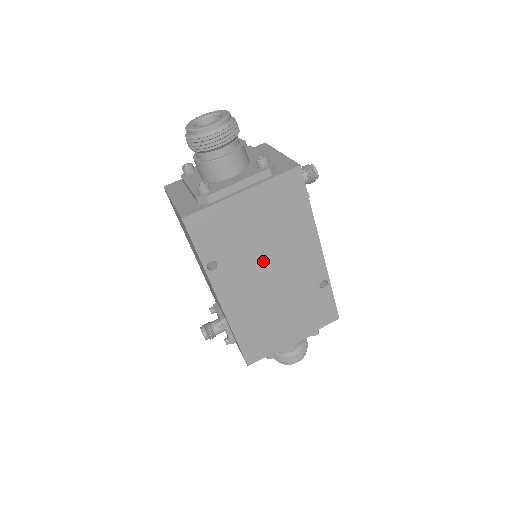
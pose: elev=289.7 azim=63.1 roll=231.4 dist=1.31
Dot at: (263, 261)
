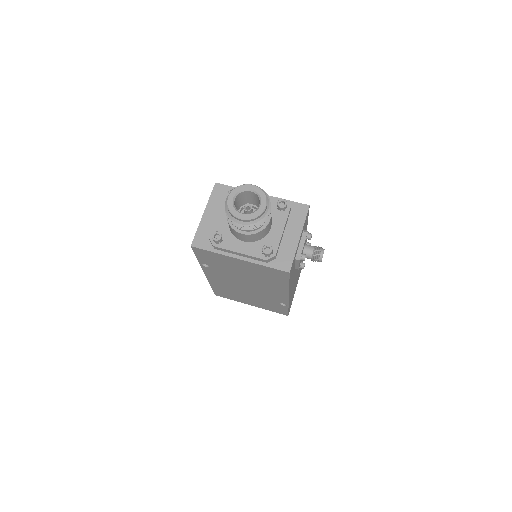
Dot at: (243, 280)
